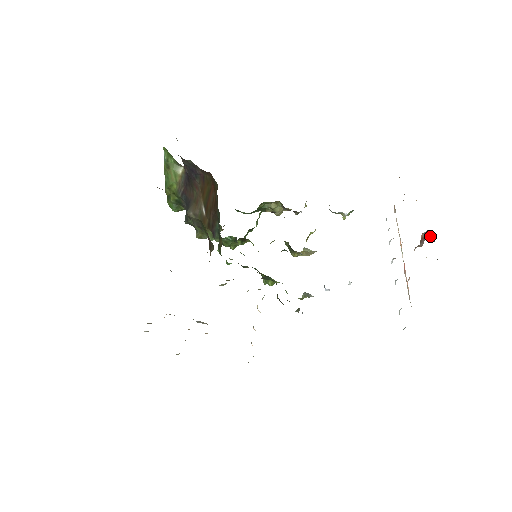
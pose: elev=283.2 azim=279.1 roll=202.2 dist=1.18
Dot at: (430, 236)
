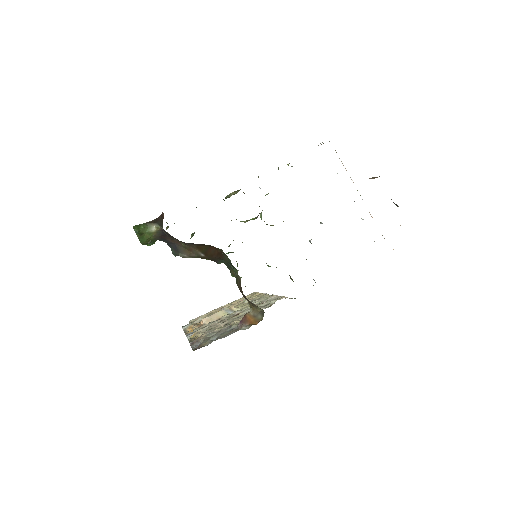
Dot at: (396, 205)
